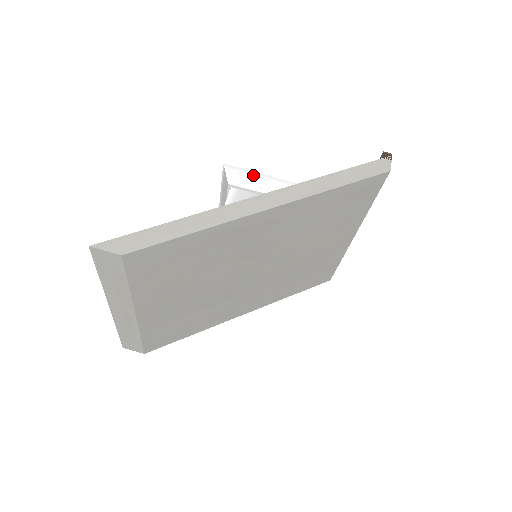
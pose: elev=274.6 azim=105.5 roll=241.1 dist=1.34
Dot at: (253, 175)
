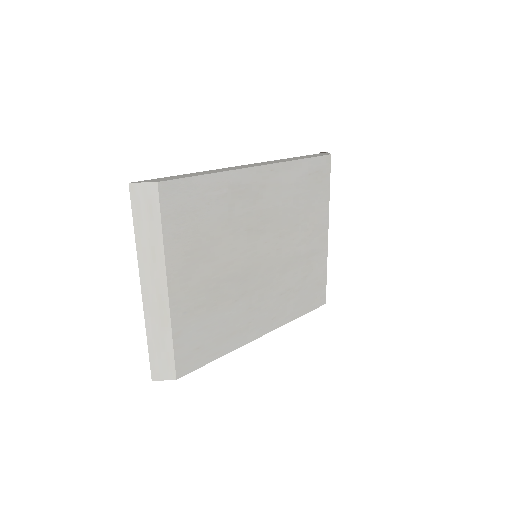
Dot at: occluded
